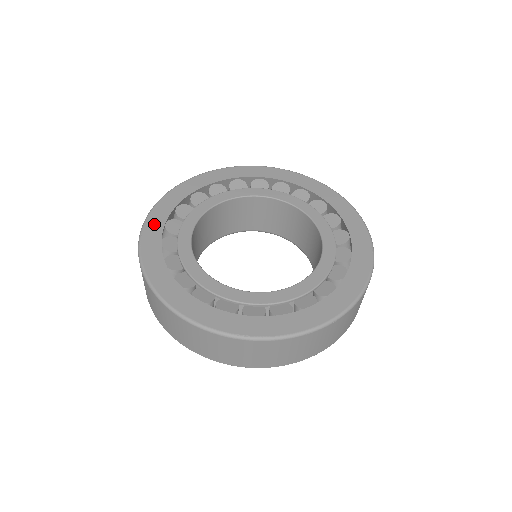
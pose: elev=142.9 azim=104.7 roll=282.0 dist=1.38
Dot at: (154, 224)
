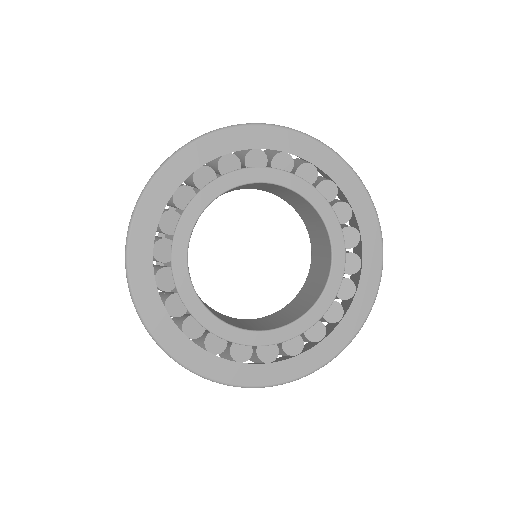
Dot at: (183, 350)
